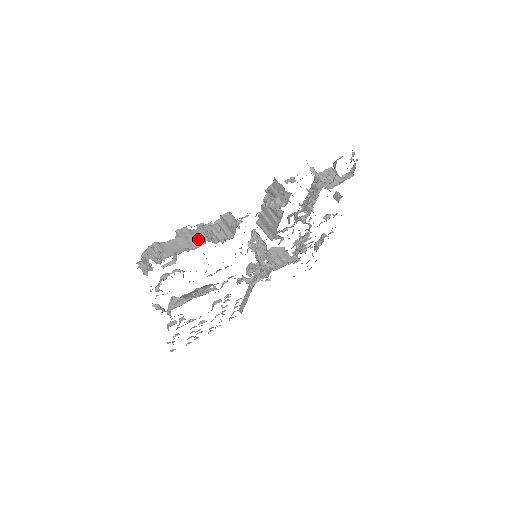
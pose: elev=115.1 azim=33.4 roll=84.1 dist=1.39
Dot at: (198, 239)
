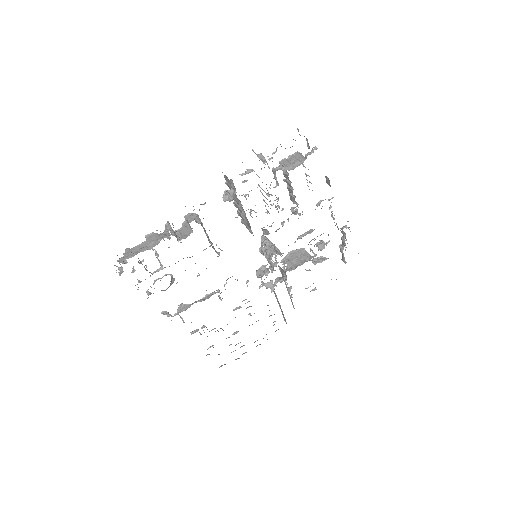
Dot at: occluded
